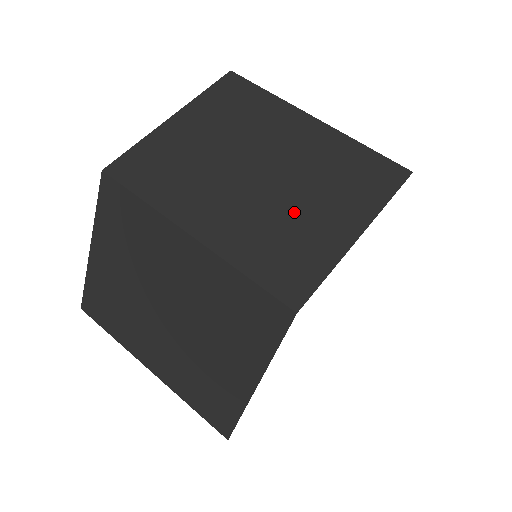
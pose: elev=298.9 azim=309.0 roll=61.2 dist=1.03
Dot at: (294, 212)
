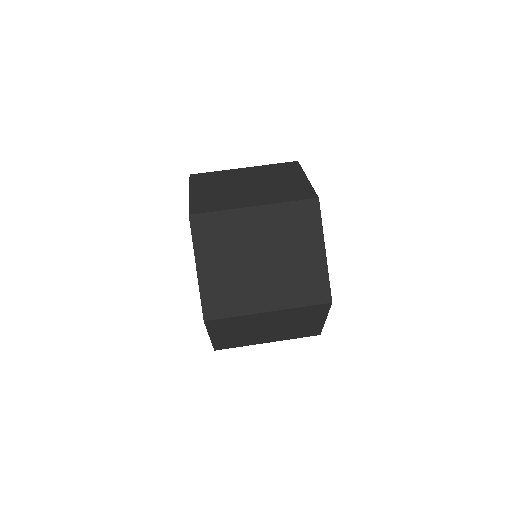
Dot at: (278, 185)
